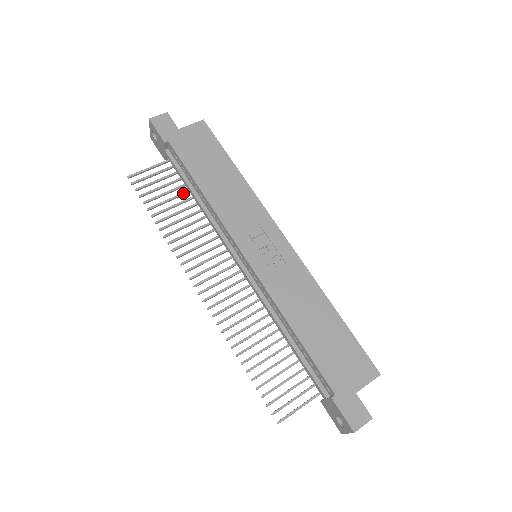
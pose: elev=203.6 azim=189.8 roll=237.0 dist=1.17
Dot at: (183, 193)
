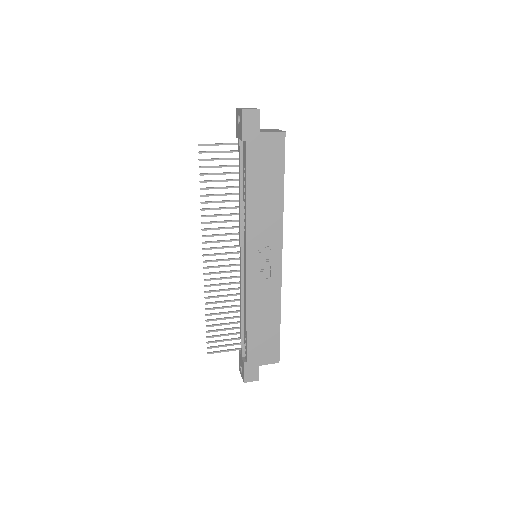
Dot at: (234, 180)
